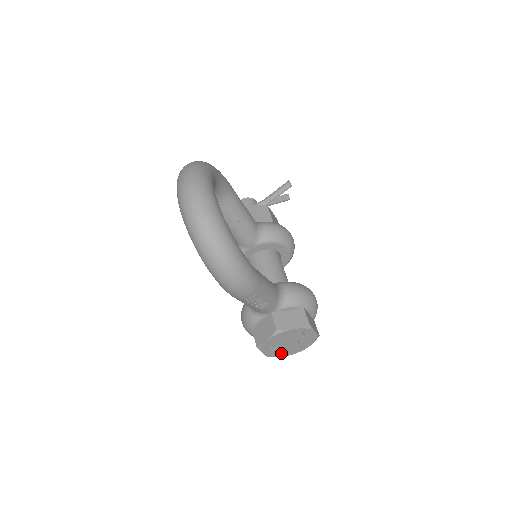
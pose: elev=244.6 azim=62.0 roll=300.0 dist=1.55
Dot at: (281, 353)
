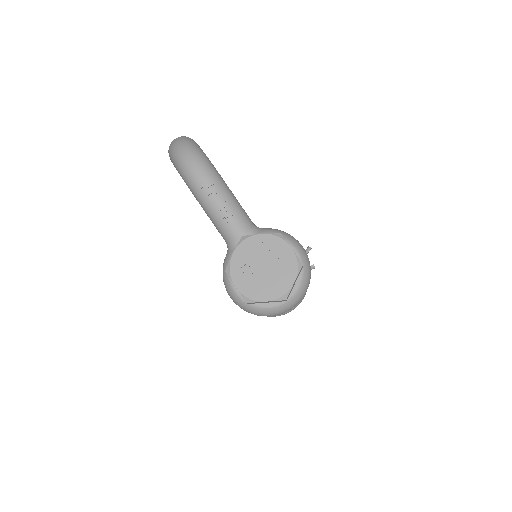
Dot at: (258, 291)
